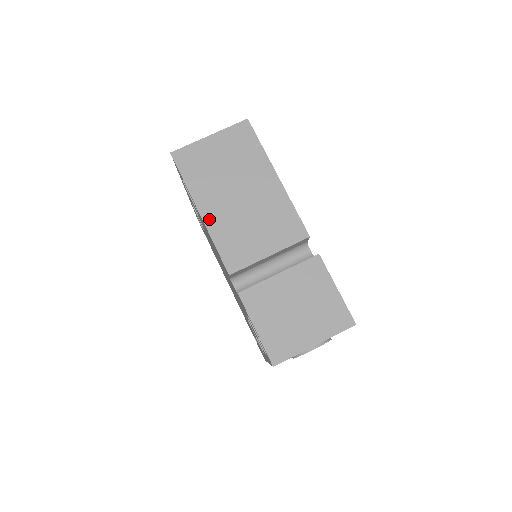
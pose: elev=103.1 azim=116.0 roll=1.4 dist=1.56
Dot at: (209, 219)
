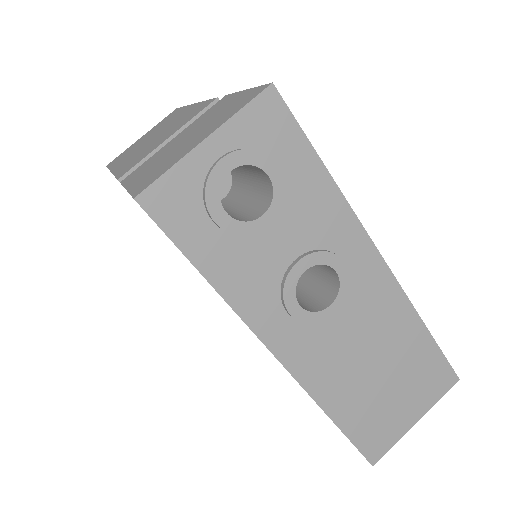
Dot at: occluded
